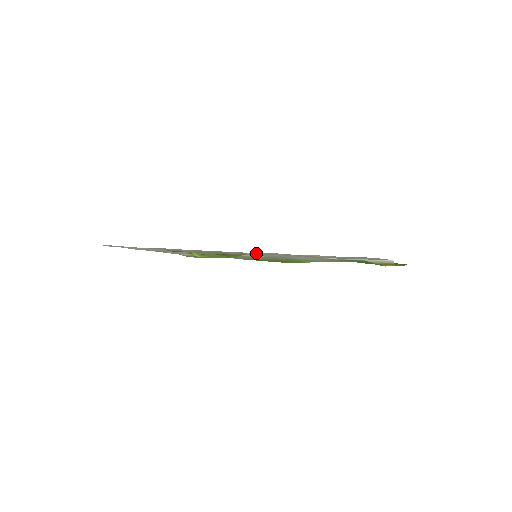
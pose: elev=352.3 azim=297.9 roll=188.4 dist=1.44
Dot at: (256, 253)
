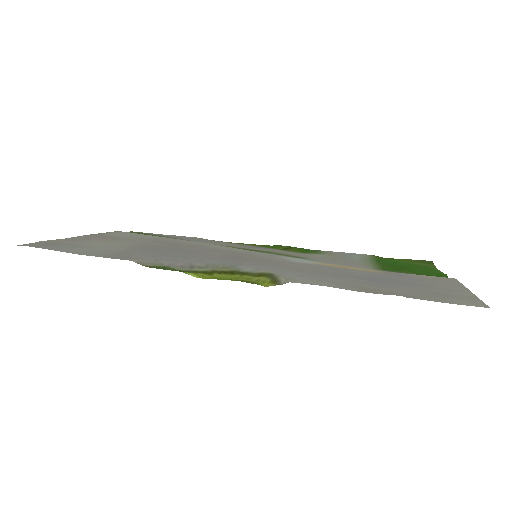
Dot at: (280, 269)
